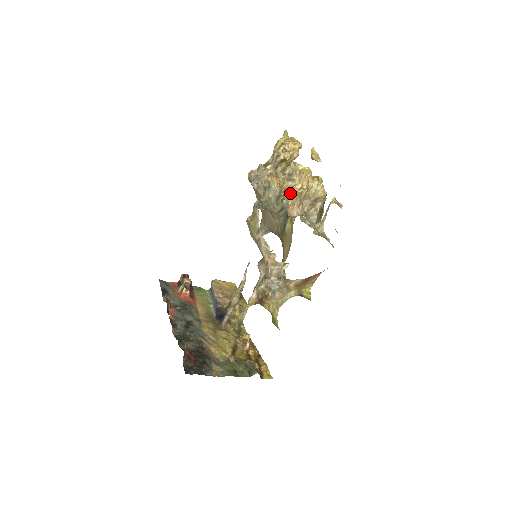
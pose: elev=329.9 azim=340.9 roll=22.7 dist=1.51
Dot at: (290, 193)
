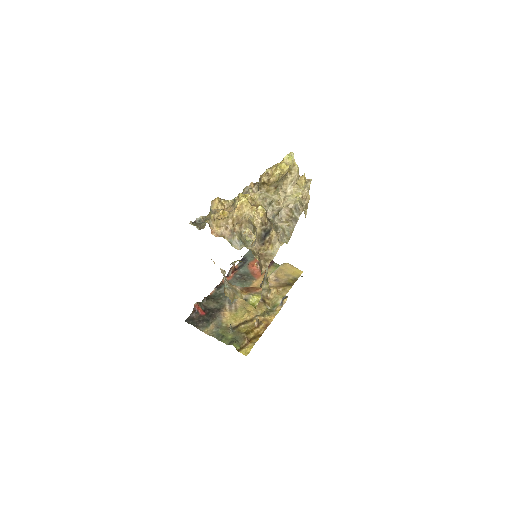
Dot at: (212, 217)
